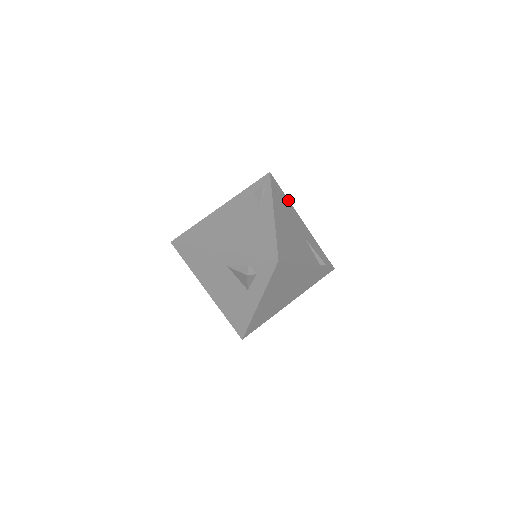
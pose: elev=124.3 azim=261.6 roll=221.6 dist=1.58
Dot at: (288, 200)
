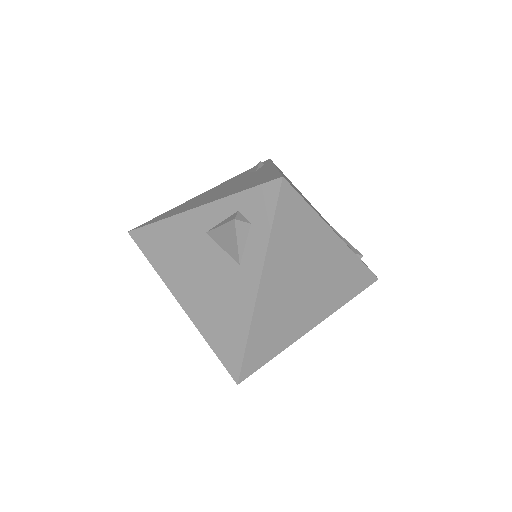
Dot at: occluded
